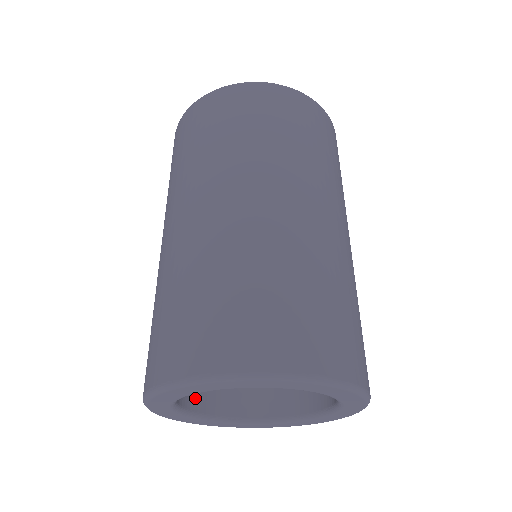
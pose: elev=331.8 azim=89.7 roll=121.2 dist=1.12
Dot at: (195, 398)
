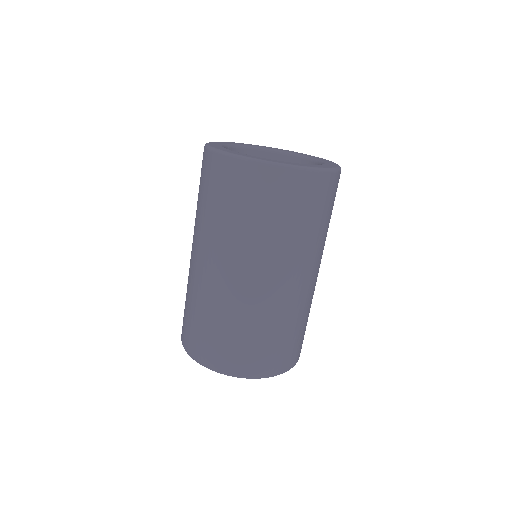
Dot at: occluded
